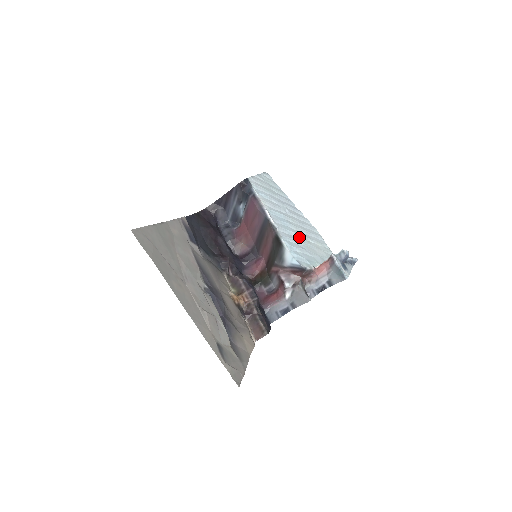
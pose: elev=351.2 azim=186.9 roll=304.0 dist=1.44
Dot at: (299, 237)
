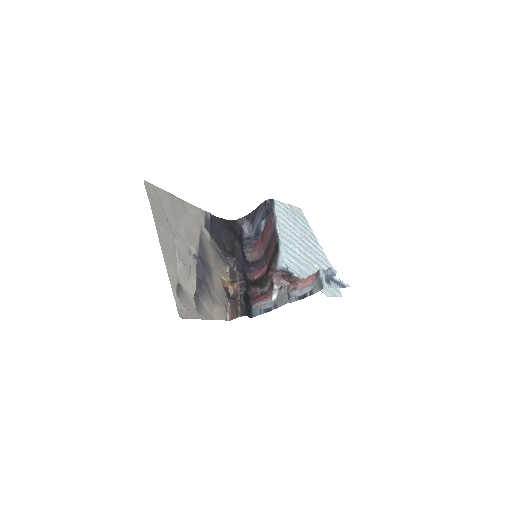
Dot at: (303, 256)
